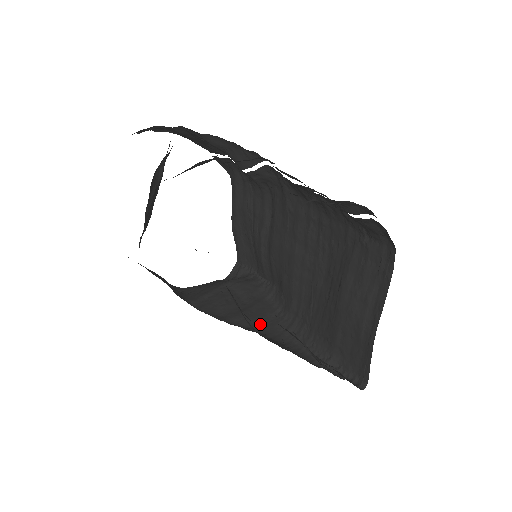
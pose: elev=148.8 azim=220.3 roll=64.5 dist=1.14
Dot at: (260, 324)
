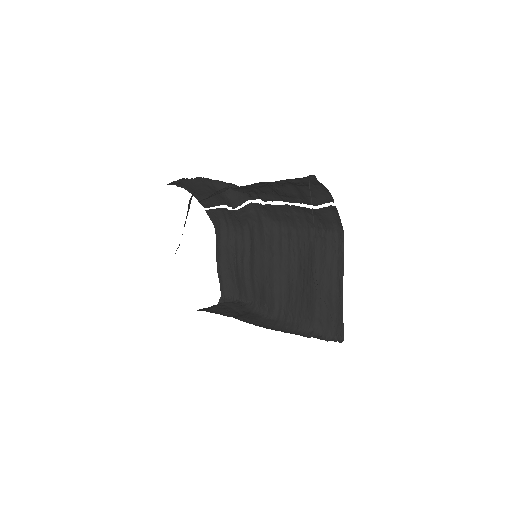
Dot at: (256, 323)
